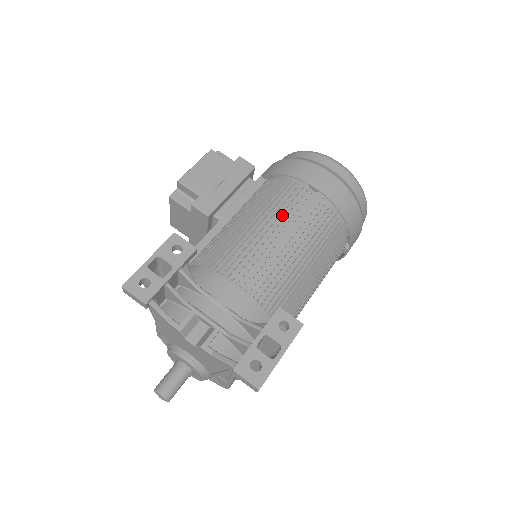
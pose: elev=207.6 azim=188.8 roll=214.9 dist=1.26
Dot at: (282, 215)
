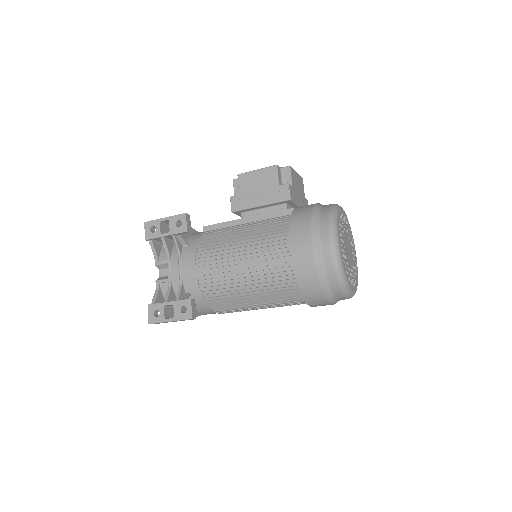
Dot at: (258, 249)
